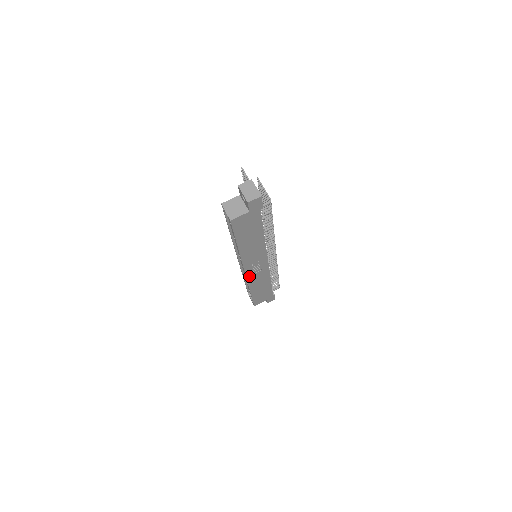
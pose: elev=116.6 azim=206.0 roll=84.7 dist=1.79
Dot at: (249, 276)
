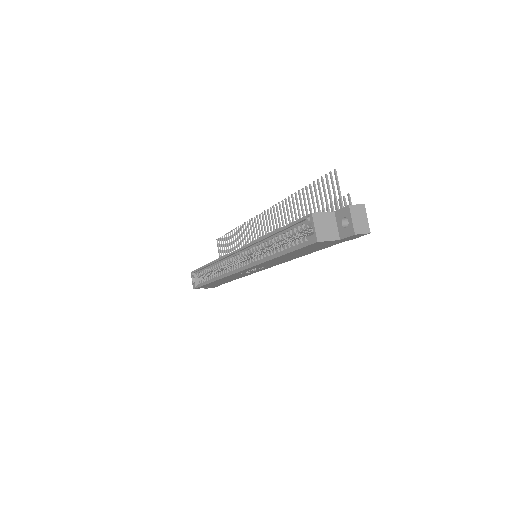
Dot at: (235, 274)
